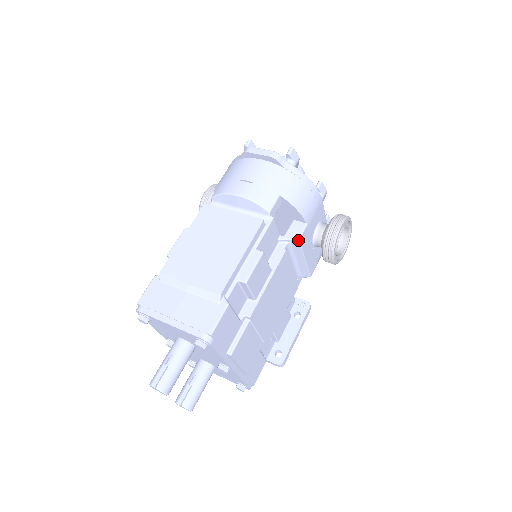
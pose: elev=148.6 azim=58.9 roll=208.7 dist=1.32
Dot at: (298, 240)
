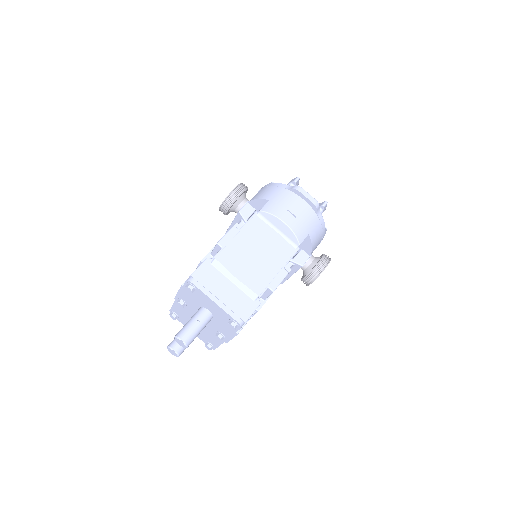
Dot at: (301, 266)
